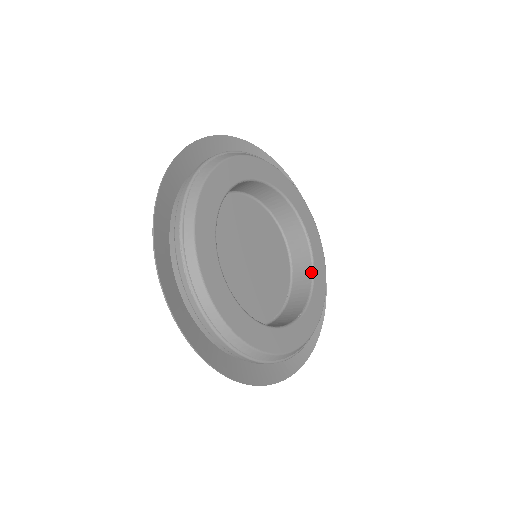
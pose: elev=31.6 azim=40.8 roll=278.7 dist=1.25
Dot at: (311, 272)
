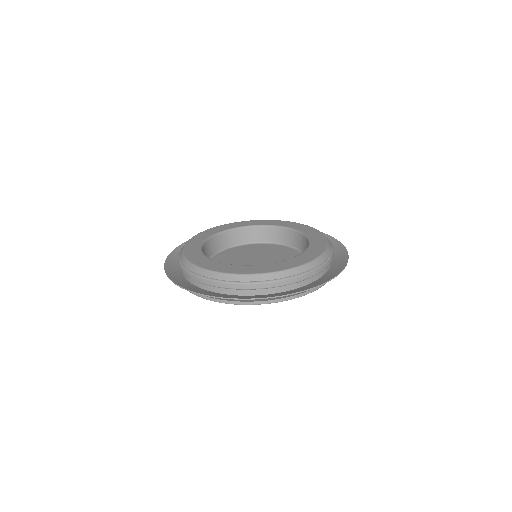
Dot at: (307, 241)
